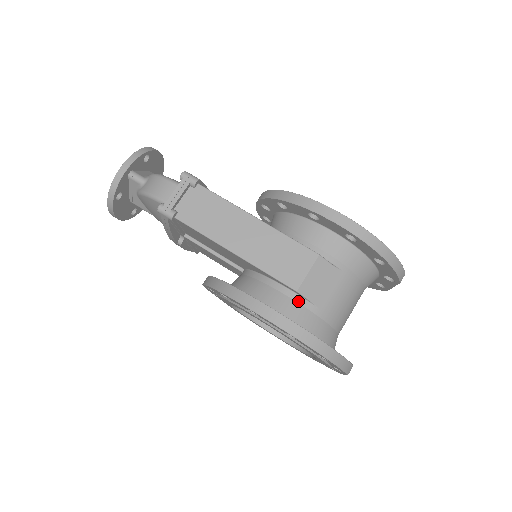
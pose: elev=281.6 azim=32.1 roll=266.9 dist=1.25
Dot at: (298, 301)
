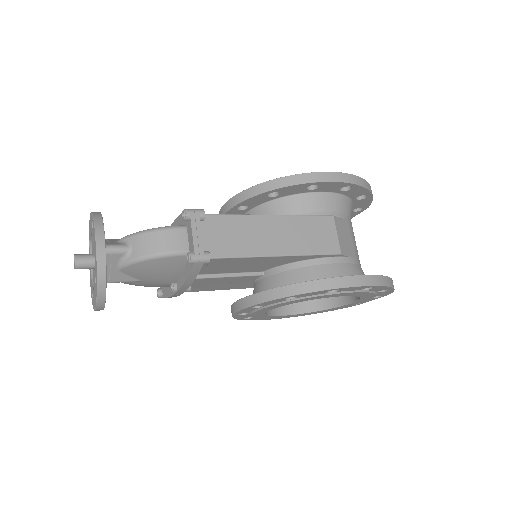
Dot at: (342, 262)
